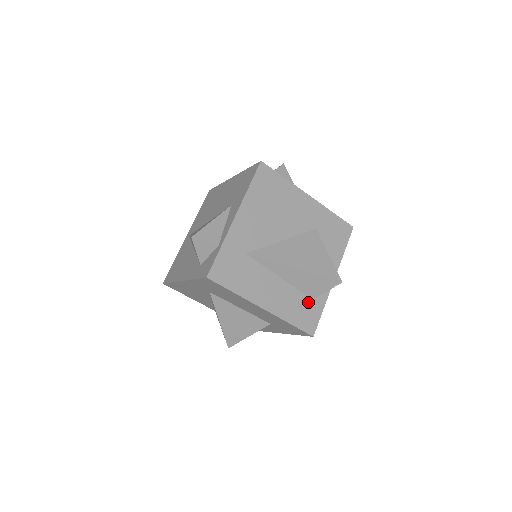
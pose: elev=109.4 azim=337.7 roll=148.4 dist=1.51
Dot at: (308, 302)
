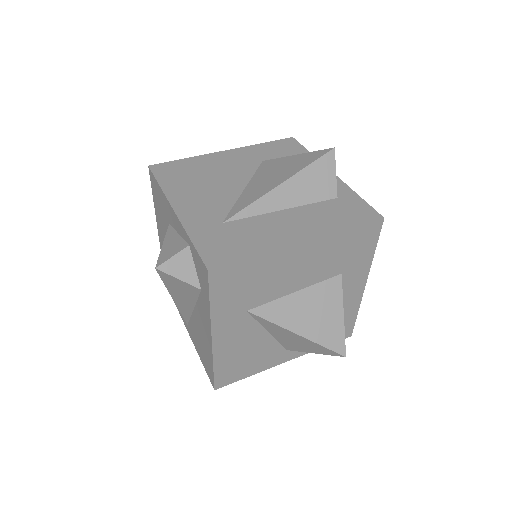
Dot at: (336, 203)
